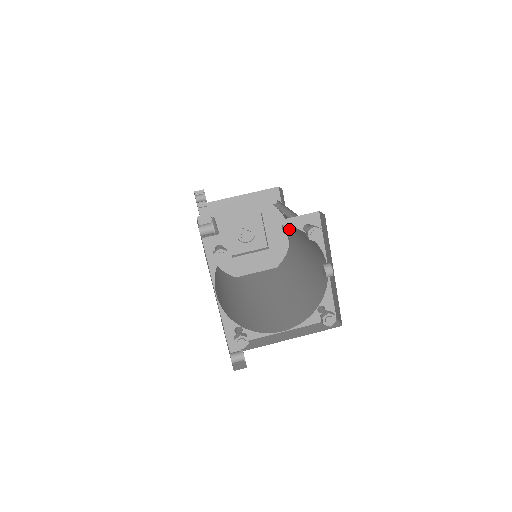
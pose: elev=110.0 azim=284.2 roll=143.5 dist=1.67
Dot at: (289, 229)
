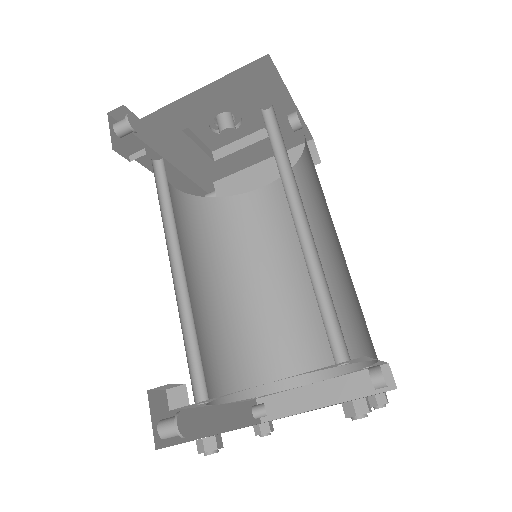
Dot at: occluded
